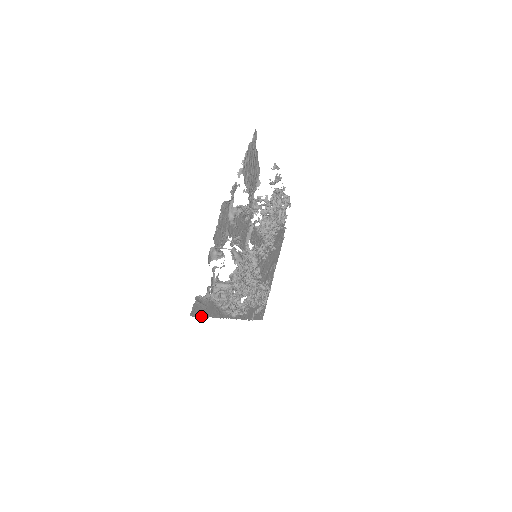
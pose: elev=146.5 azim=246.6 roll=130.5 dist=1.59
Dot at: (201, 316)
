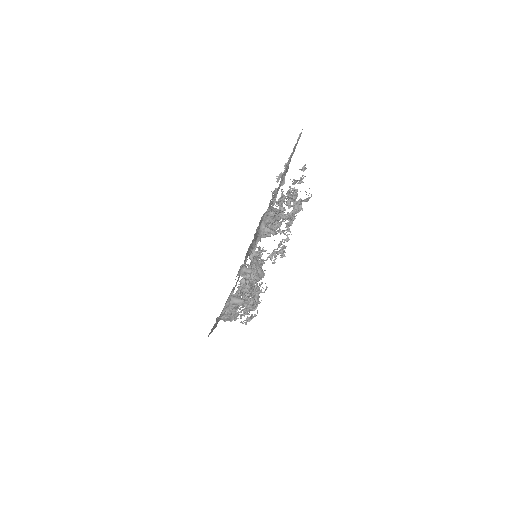
Dot at: occluded
